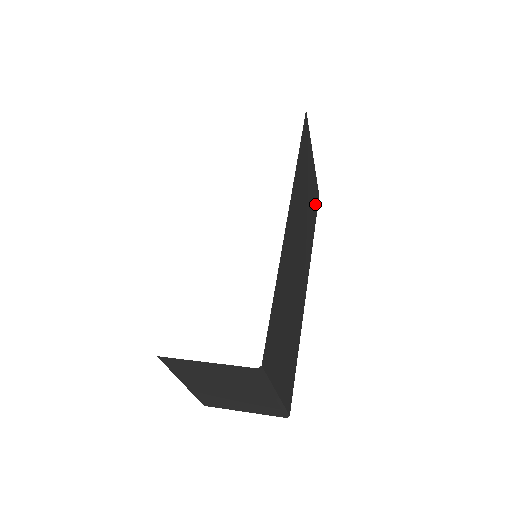
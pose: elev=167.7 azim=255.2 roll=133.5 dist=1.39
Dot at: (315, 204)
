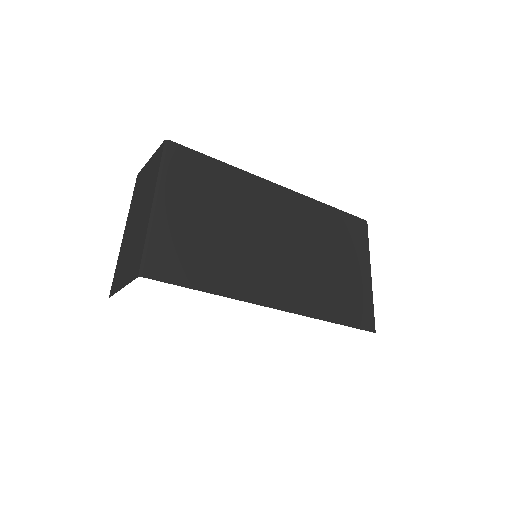
Dot at: (356, 312)
